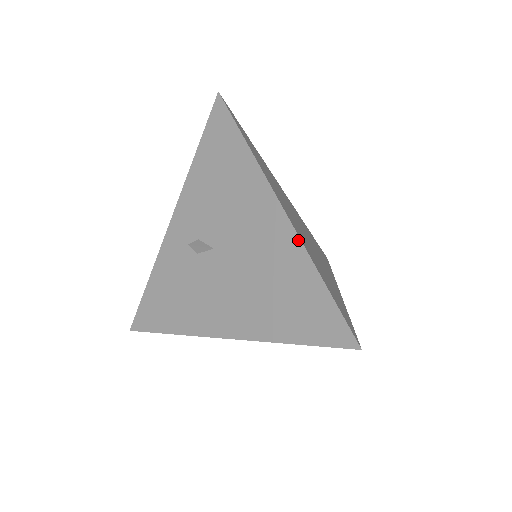
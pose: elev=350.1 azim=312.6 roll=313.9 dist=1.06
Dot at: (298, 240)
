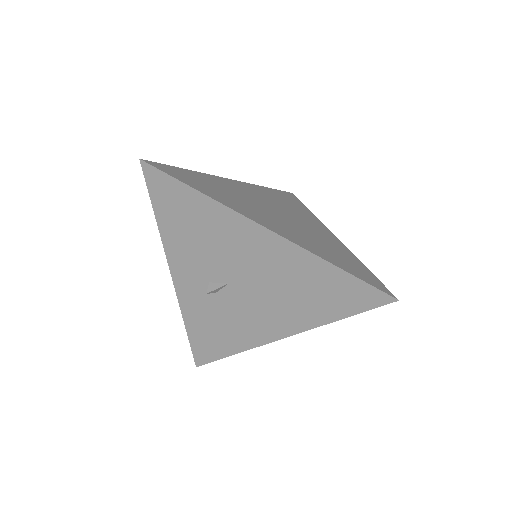
Dot at: (300, 249)
